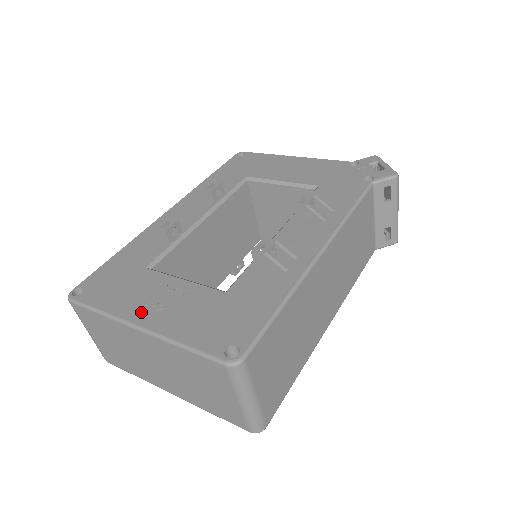
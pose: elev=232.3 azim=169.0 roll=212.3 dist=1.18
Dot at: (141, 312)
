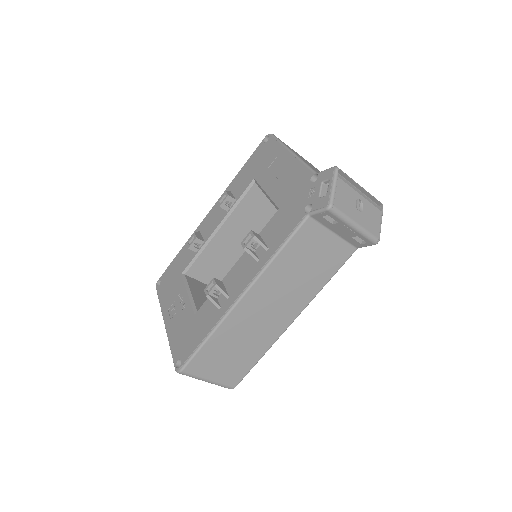
Dot at: (168, 314)
